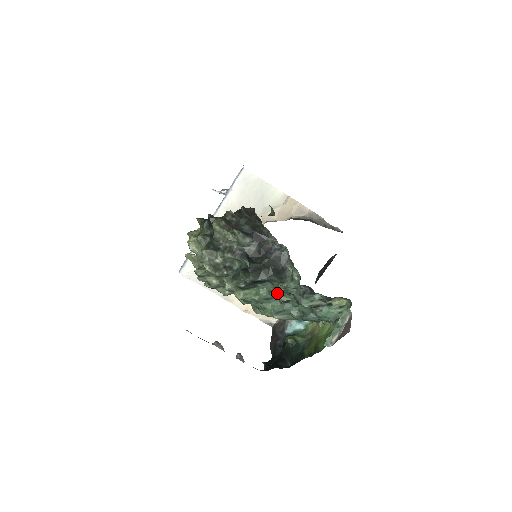
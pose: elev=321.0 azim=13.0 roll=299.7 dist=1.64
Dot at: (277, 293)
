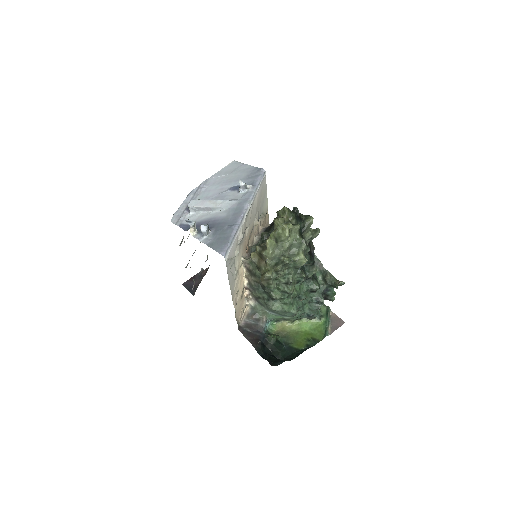
Dot at: (308, 290)
